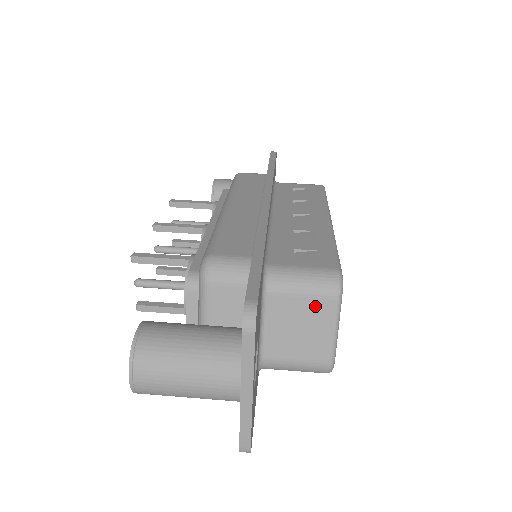
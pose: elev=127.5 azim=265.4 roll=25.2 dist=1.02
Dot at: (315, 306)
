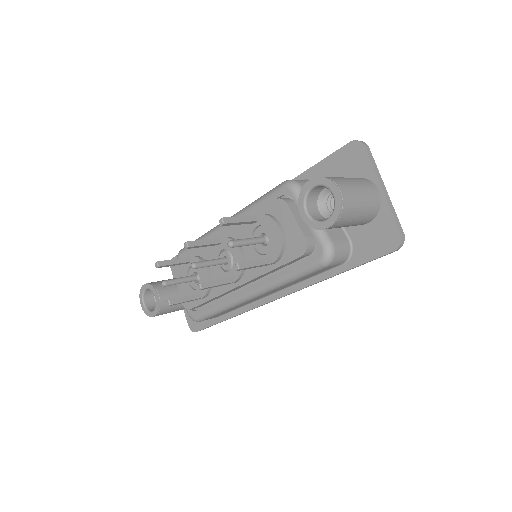
Dot at: occluded
